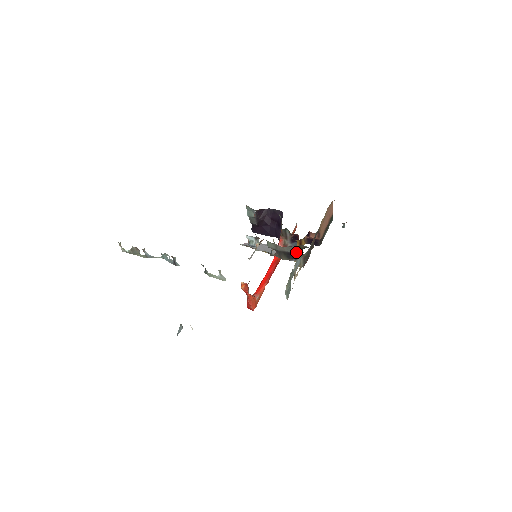
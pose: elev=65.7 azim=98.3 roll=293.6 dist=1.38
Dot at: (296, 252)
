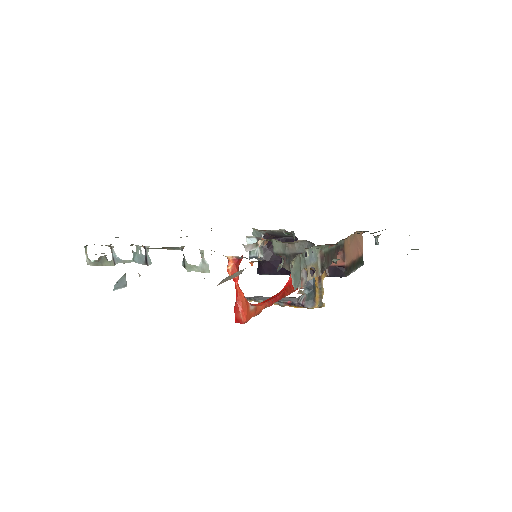
Dot at: occluded
